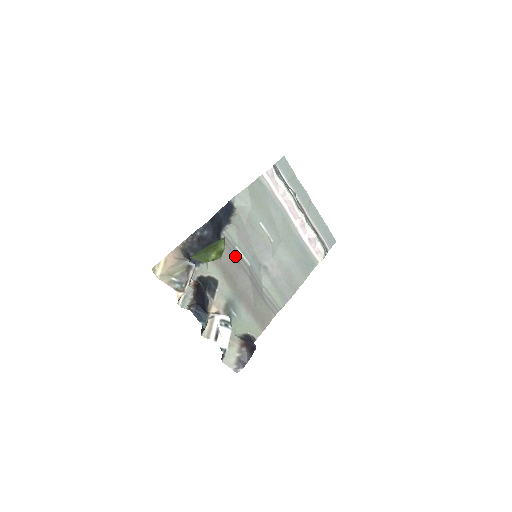
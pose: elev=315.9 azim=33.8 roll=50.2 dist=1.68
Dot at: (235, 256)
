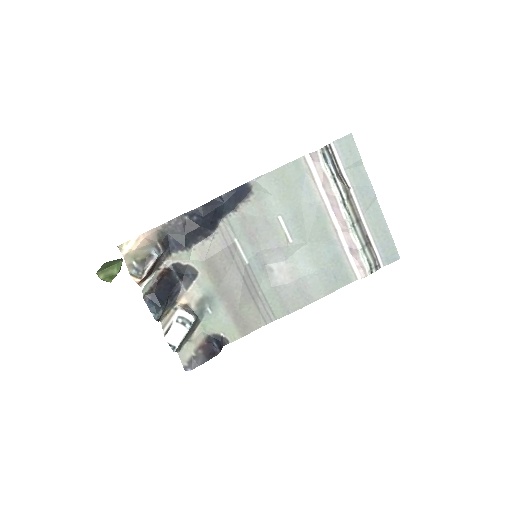
Dot at: (230, 249)
